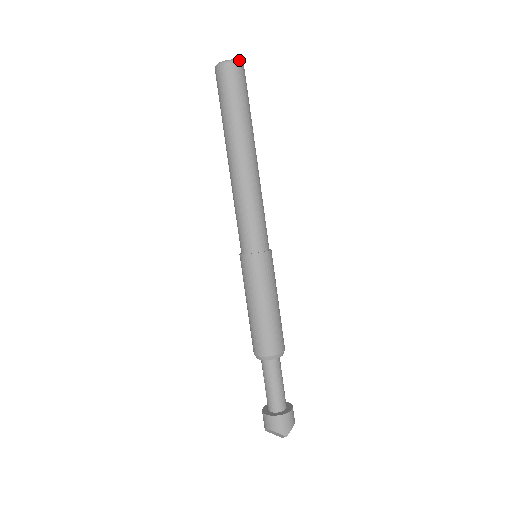
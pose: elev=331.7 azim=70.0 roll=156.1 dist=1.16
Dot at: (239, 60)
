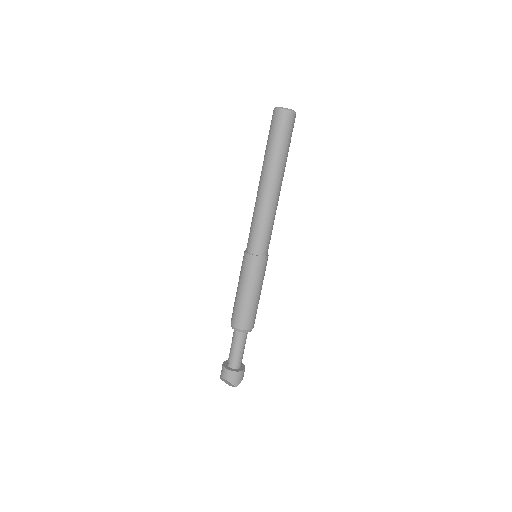
Dot at: occluded
